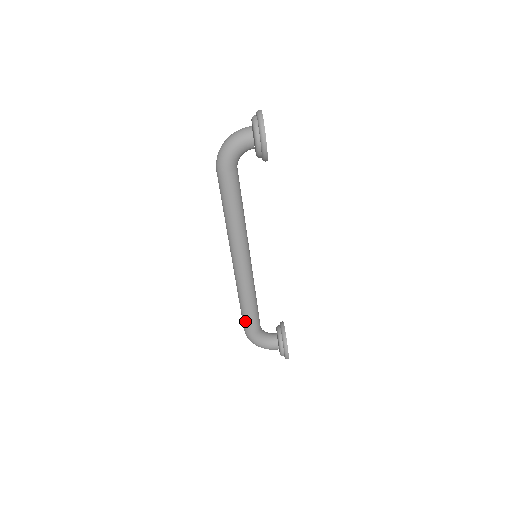
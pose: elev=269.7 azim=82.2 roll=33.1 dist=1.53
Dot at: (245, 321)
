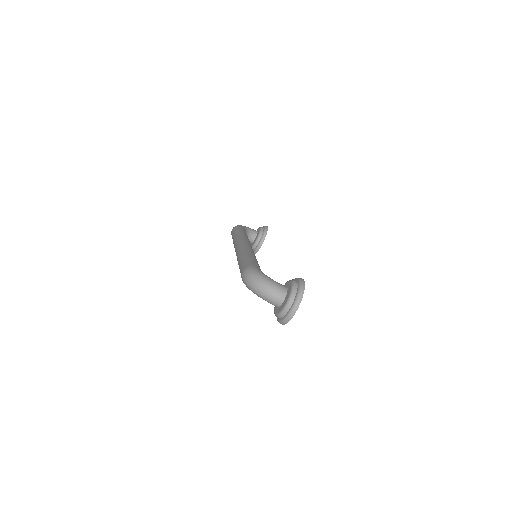
Dot at: occluded
